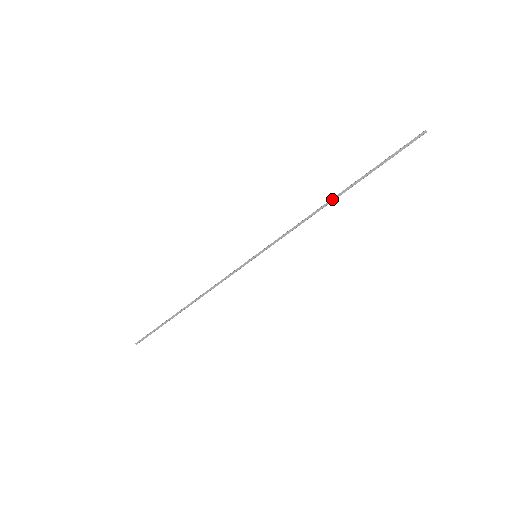
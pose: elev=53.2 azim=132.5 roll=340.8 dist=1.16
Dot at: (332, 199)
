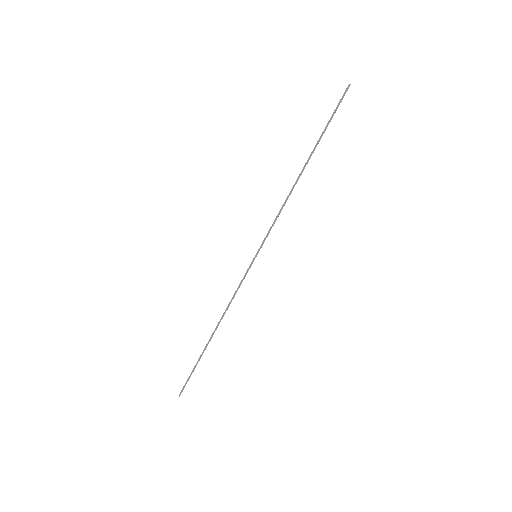
Dot at: (300, 175)
